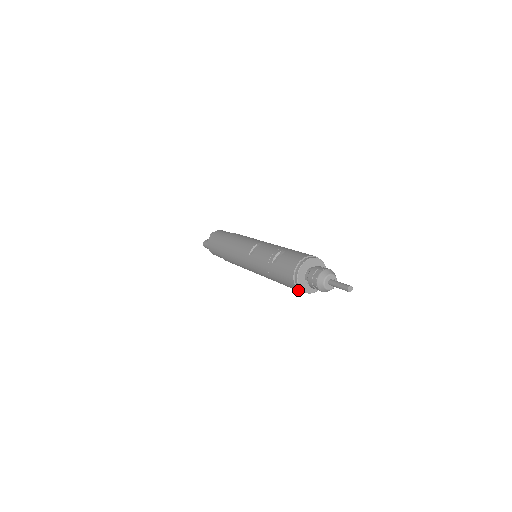
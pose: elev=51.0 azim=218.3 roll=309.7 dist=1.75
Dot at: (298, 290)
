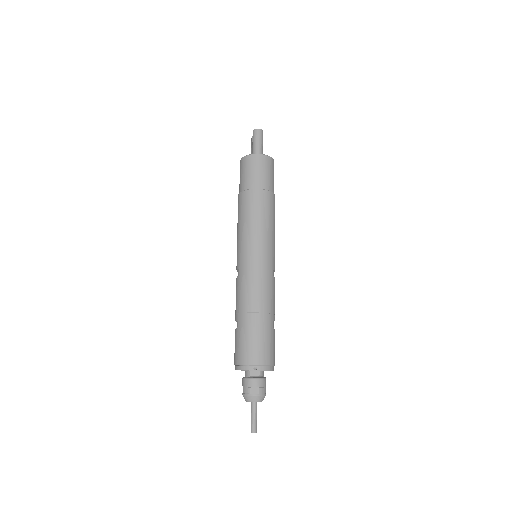
Dot at: occluded
